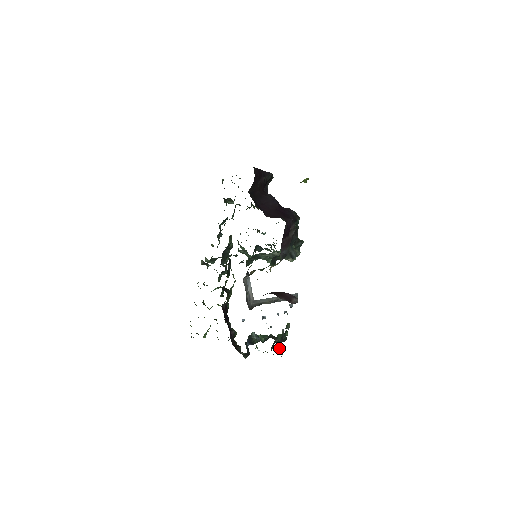
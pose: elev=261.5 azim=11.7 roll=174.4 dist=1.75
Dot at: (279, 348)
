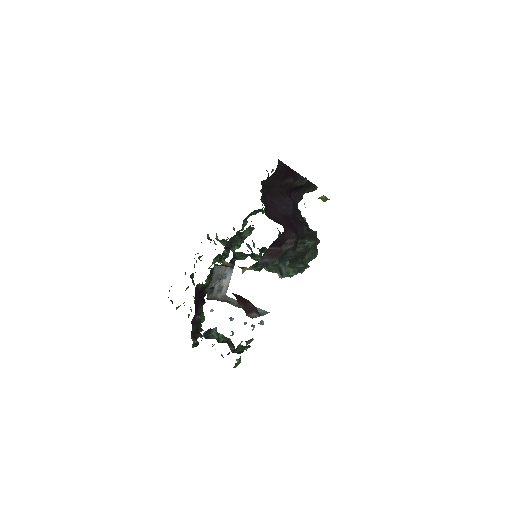
Dot at: (237, 359)
